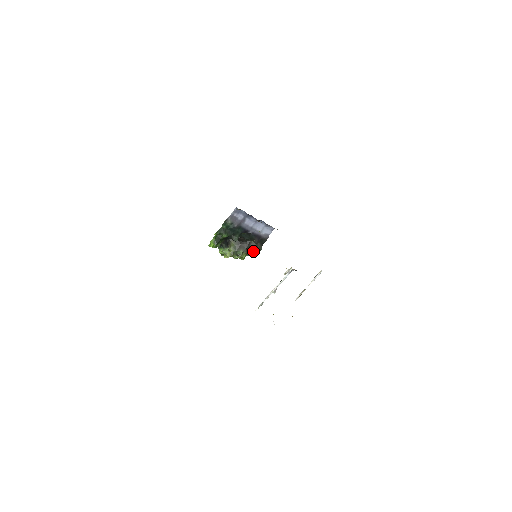
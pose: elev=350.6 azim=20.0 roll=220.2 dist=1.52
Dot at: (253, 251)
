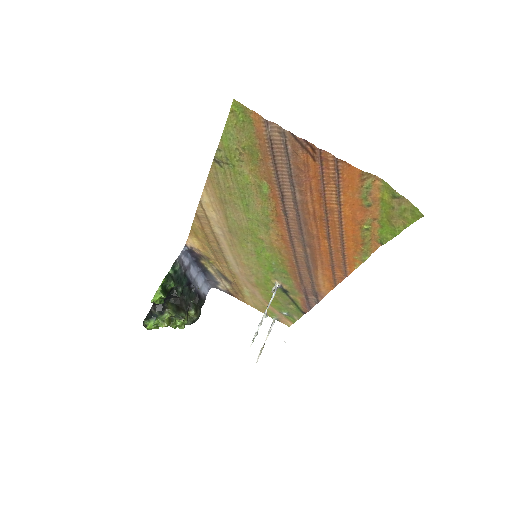
Dot at: (194, 314)
